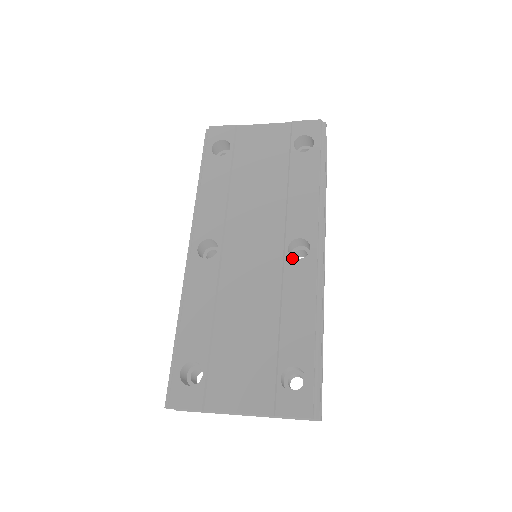
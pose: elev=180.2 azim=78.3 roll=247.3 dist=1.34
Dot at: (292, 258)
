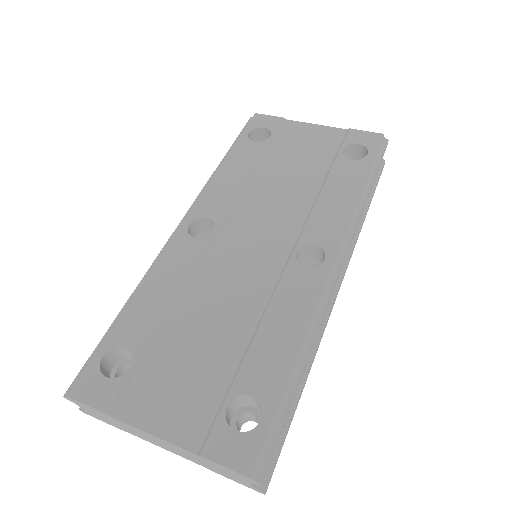
Dot at: (298, 264)
